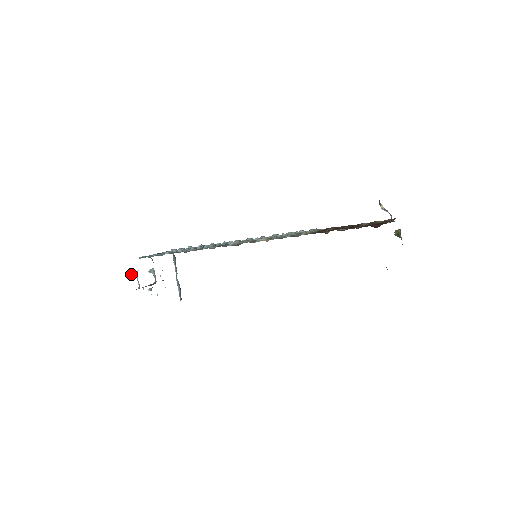
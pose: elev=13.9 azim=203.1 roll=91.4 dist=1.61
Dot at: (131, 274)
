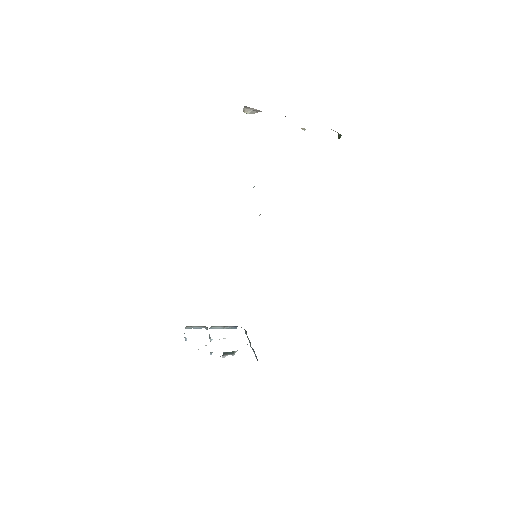
Dot at: (185, 340)
